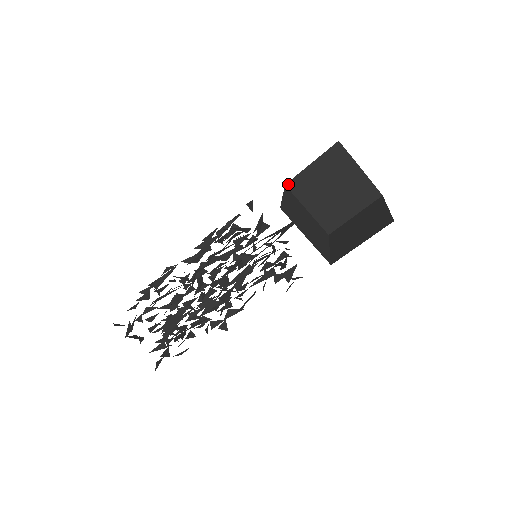
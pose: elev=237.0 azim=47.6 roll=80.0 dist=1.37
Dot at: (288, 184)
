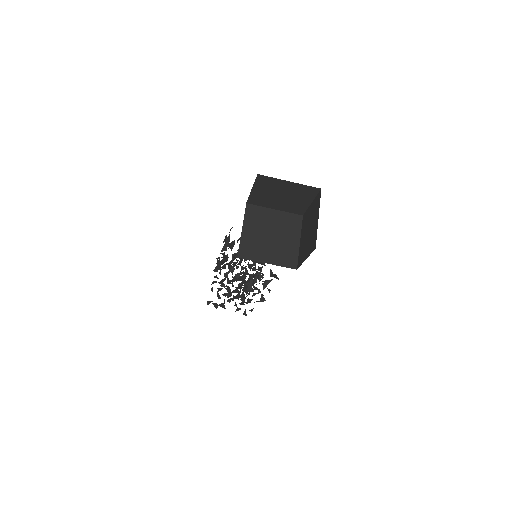
Dot at: (248, 202)
